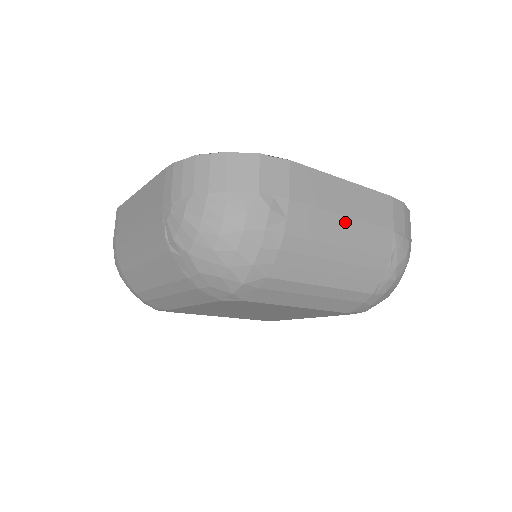
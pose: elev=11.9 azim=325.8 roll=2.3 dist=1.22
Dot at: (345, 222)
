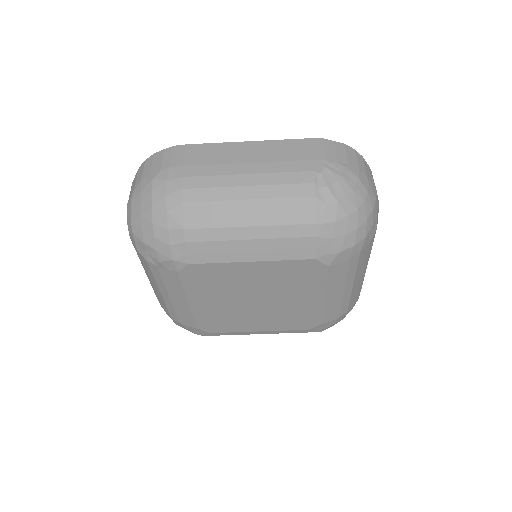
Dot at: occluded
